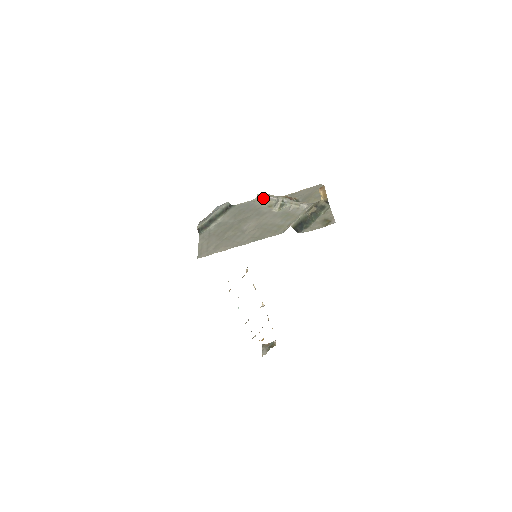
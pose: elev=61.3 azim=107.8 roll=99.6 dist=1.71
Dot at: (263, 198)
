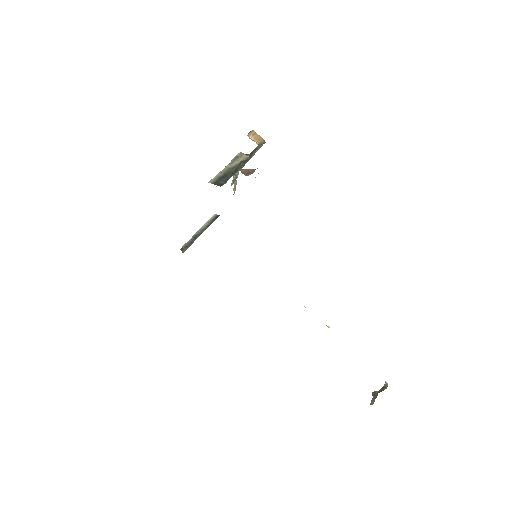
Dot at: (235, 189)
